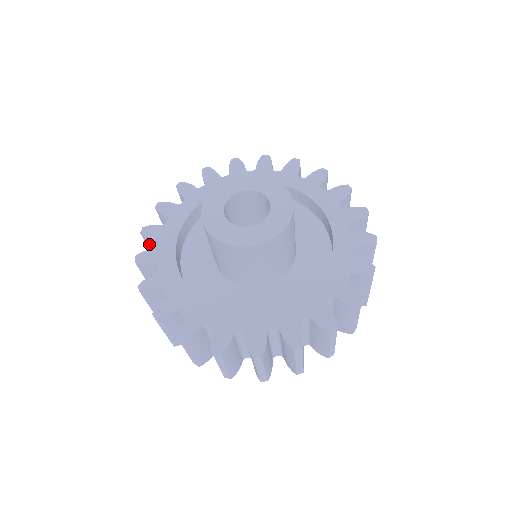
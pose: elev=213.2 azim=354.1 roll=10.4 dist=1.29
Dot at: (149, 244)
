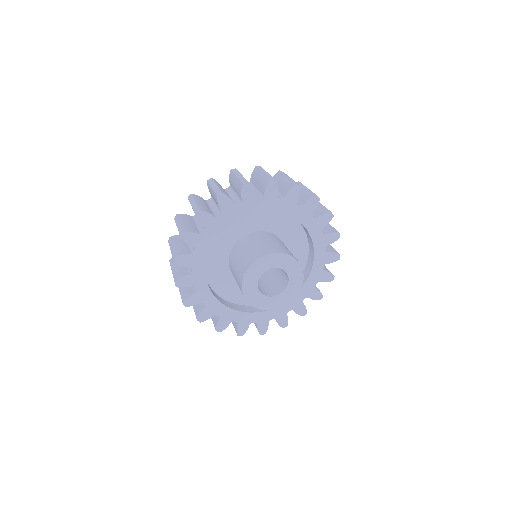
Dot at: occluded
